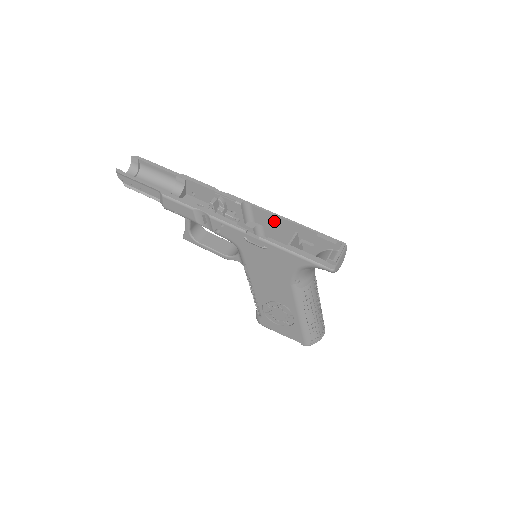
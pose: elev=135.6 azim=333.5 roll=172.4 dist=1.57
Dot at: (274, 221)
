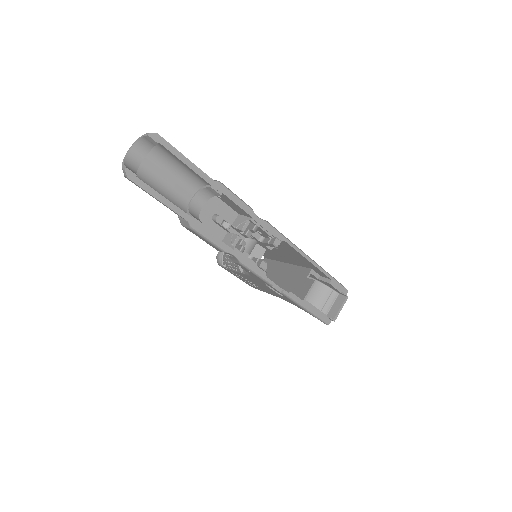
Dot at: (297, 254)
